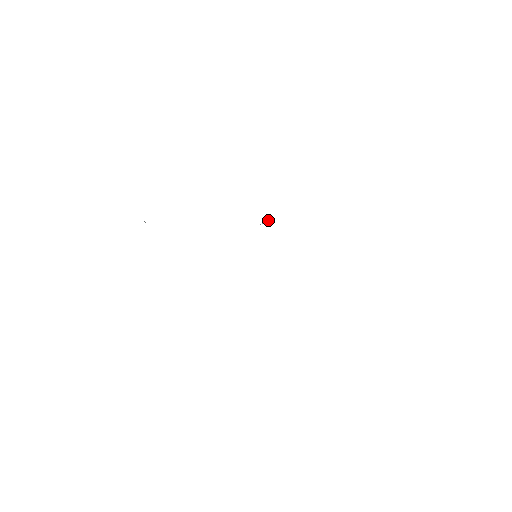
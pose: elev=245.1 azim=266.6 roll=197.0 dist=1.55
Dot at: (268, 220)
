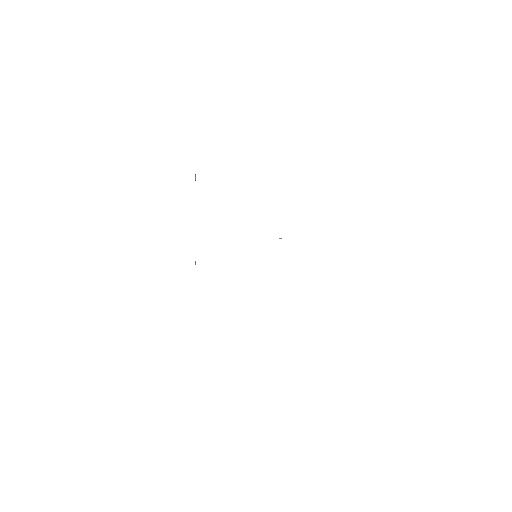
Dot at: (281, 238)
